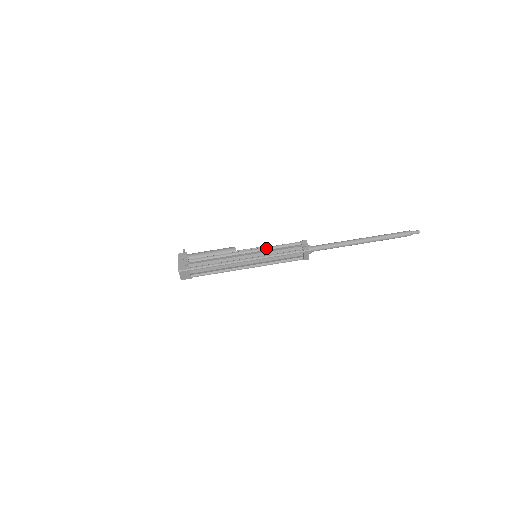
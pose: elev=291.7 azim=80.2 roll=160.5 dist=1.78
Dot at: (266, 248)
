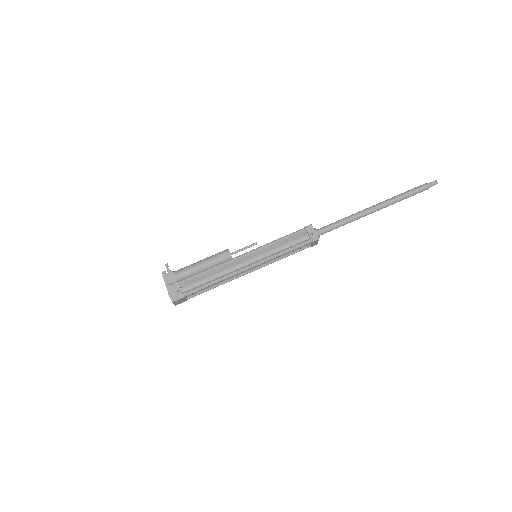
Dot at: (267, 246)
